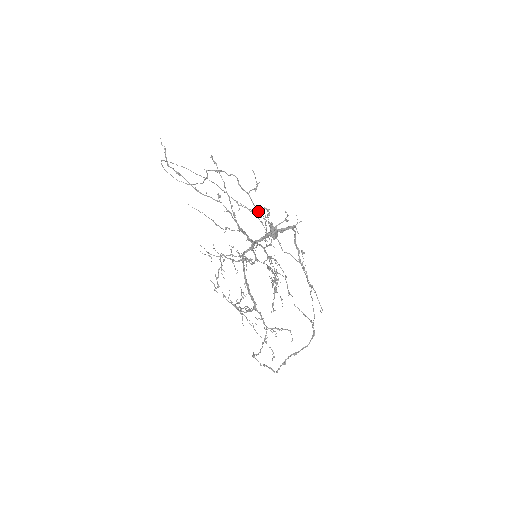
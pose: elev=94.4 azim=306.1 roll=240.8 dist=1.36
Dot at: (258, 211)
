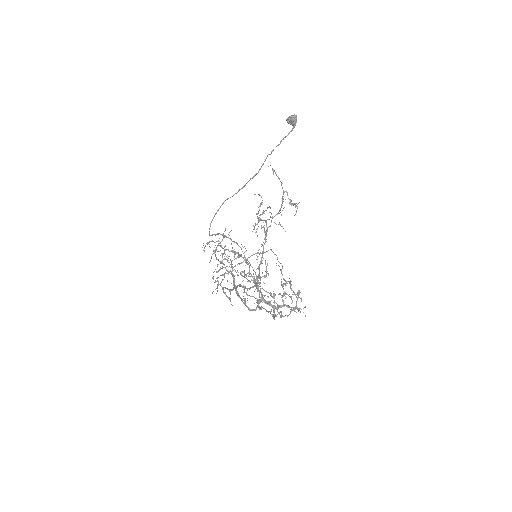
Dot at: occluded
